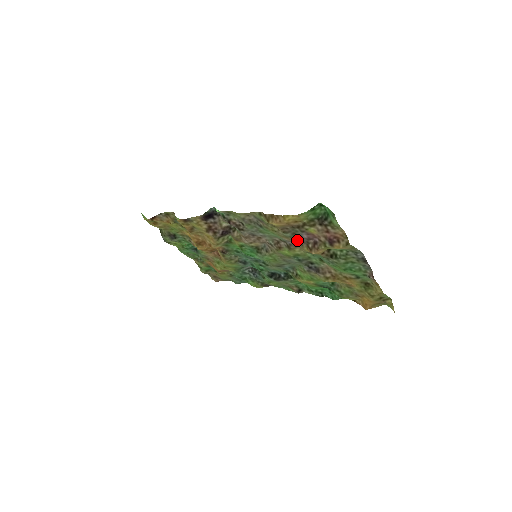
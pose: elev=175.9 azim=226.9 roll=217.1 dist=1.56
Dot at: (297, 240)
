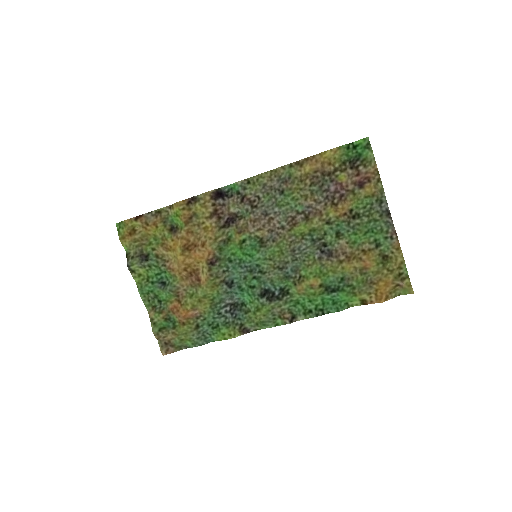
Dot at: (322, 198)
